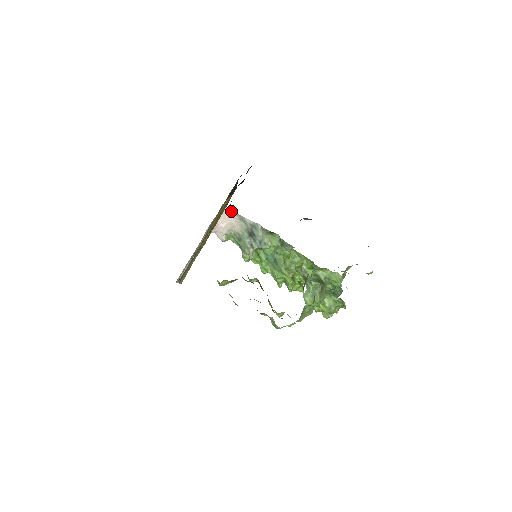
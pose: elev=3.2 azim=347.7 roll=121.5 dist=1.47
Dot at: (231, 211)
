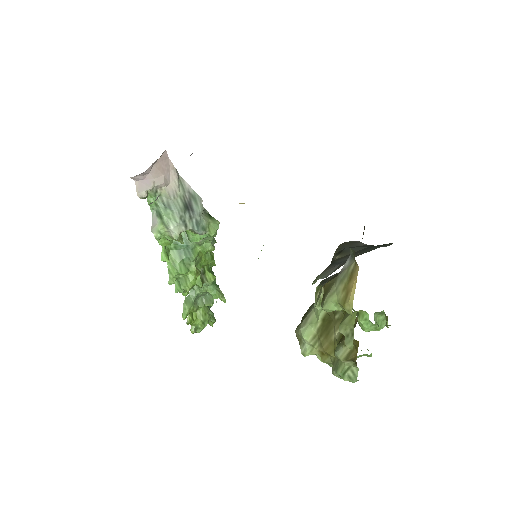
Dot at: (170, 161)
